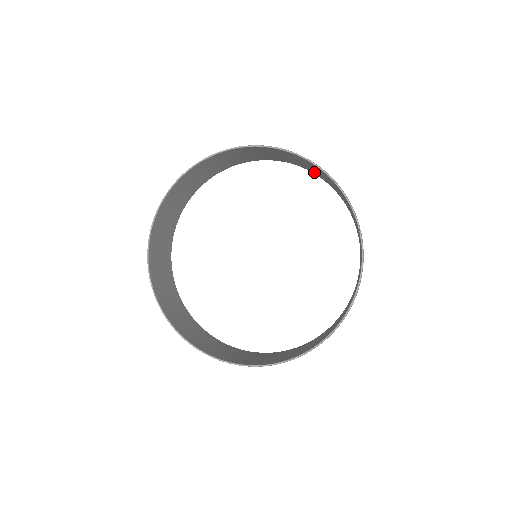
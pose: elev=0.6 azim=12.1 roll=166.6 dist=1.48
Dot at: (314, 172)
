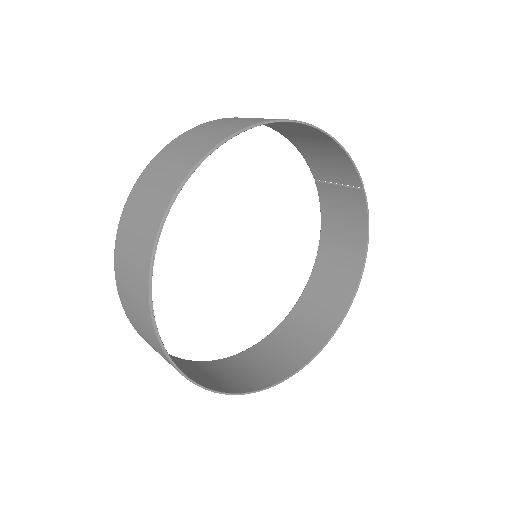
Dot at: (274, 126)
